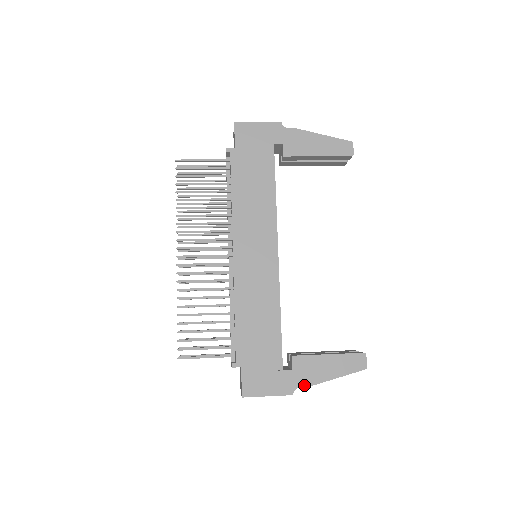
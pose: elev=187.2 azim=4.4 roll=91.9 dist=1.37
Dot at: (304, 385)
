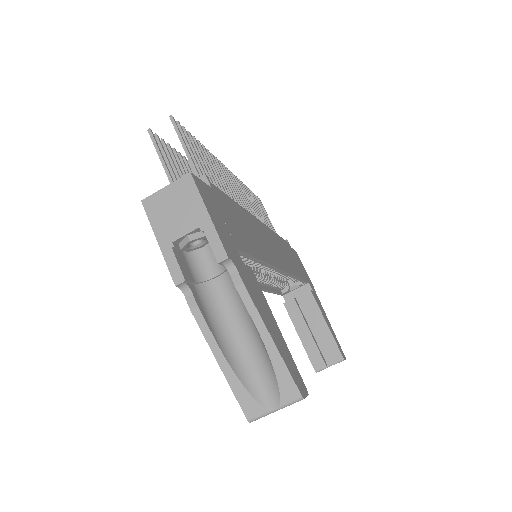
Dot at: (243, 280)
